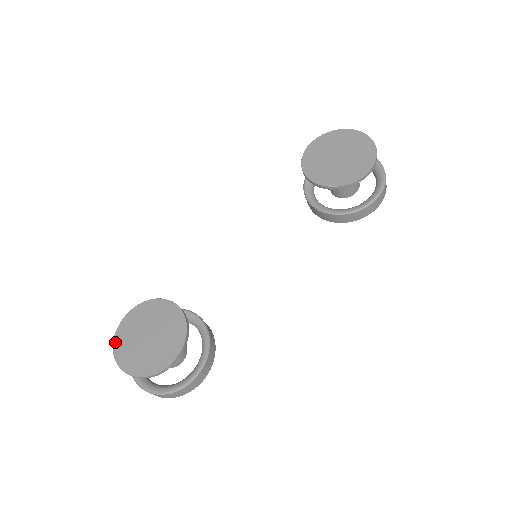
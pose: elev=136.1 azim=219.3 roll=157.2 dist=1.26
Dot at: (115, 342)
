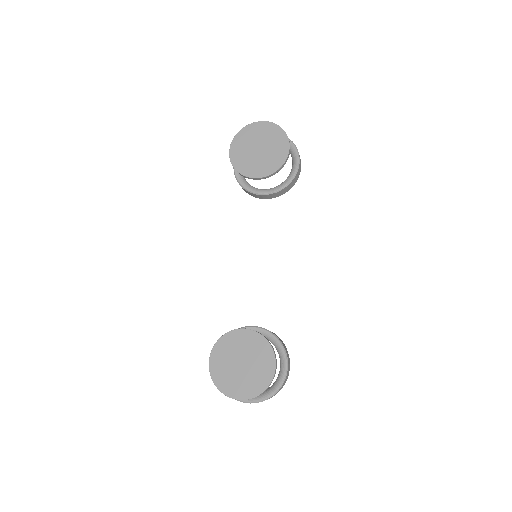
Dot at: (220, 388)
